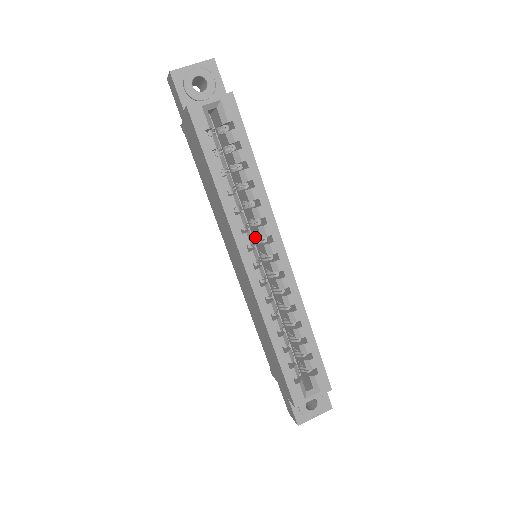
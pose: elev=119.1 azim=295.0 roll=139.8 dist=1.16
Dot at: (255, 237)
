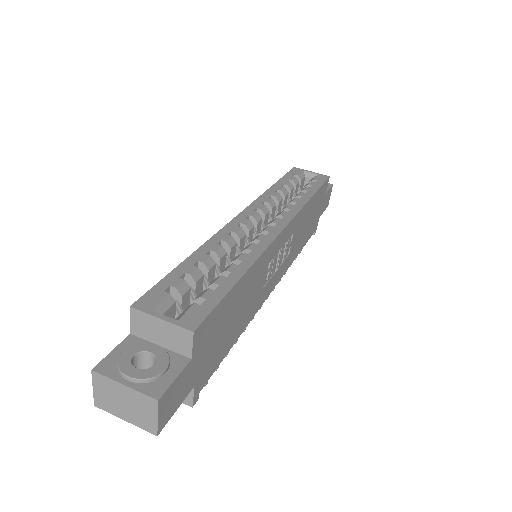
Dot at: occluded
